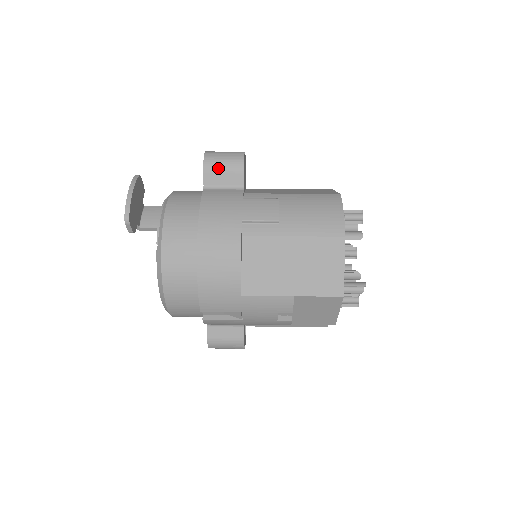
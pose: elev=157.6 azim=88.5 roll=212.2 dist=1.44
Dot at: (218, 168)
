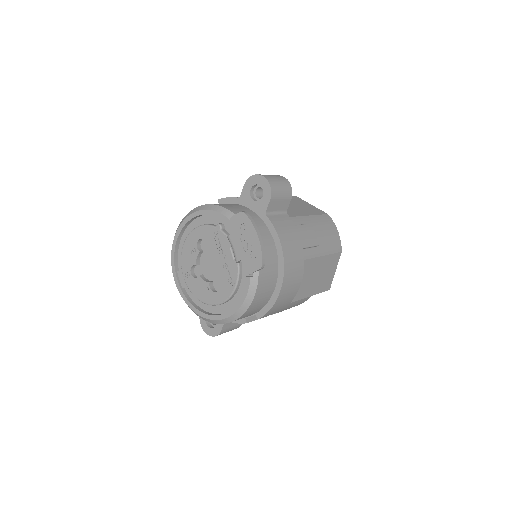
Dot at: (279, 197)
